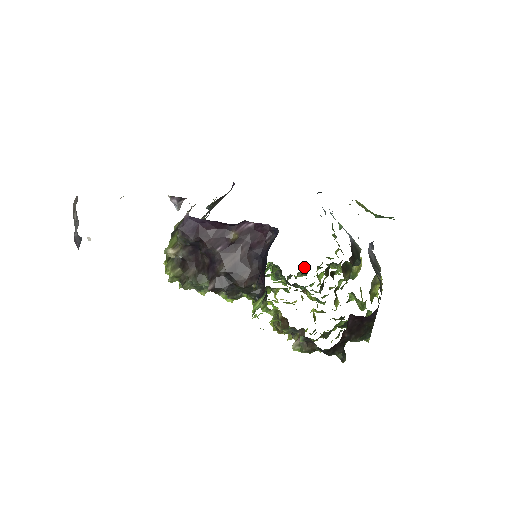
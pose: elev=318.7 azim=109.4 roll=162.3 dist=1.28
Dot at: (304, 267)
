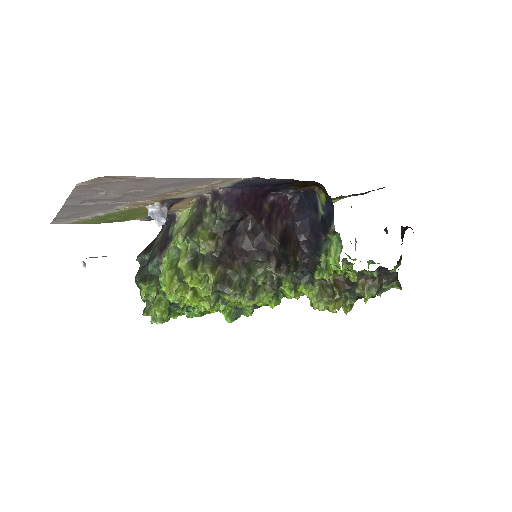
Dot at: occluded
